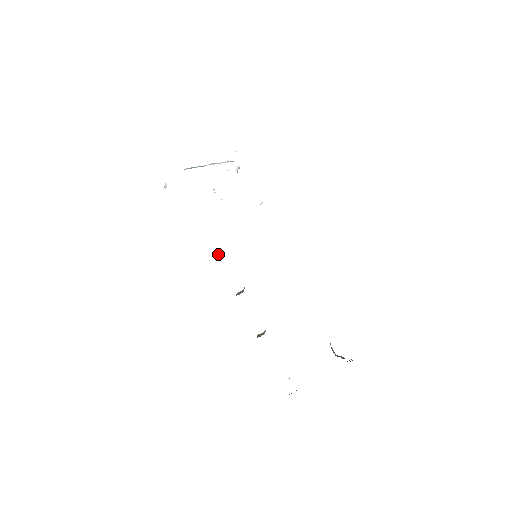
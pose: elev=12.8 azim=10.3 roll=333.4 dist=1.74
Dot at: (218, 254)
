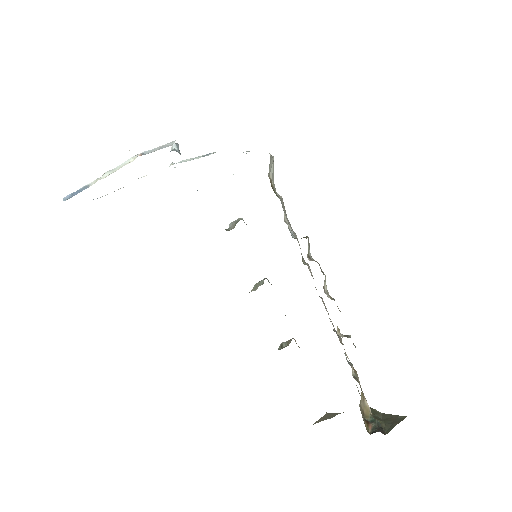
Dot at: (230, 225)
